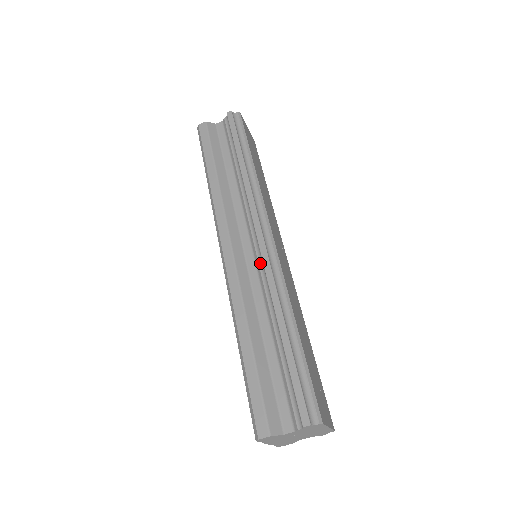
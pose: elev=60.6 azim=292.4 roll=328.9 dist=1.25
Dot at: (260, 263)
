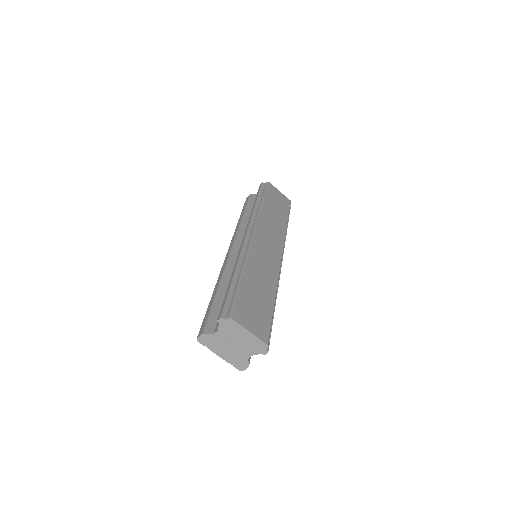
Dot at: occluded
